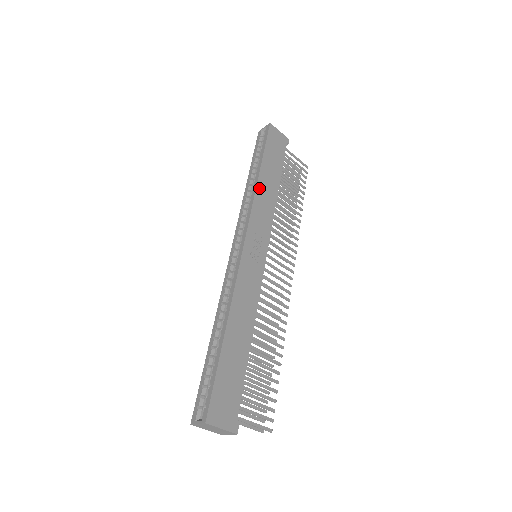
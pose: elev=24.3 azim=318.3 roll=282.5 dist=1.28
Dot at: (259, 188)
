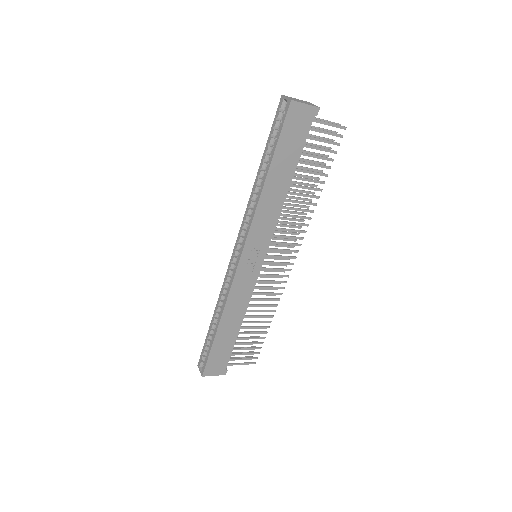
Dot at: (262, 199)
